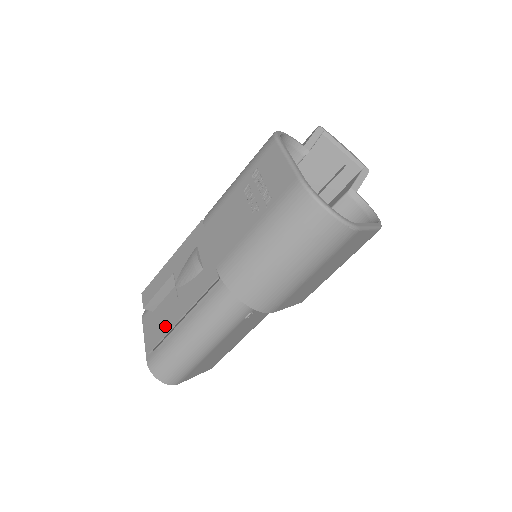
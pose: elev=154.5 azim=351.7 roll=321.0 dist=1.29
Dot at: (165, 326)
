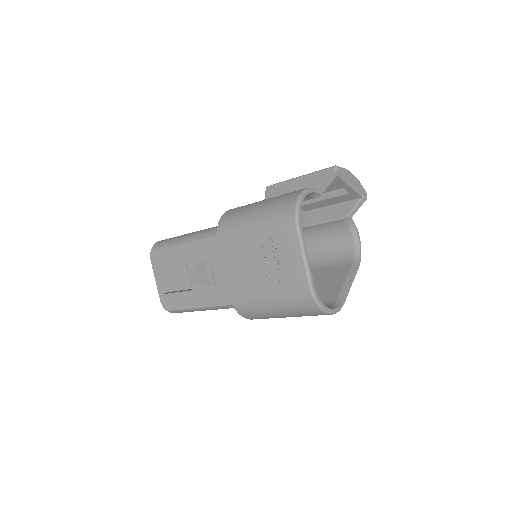
Dot at: (181, 303)
